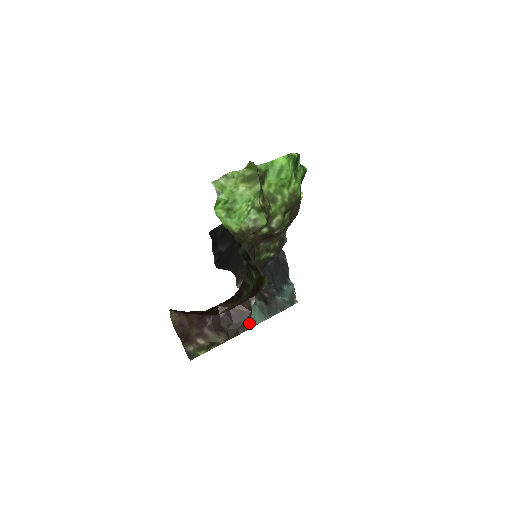
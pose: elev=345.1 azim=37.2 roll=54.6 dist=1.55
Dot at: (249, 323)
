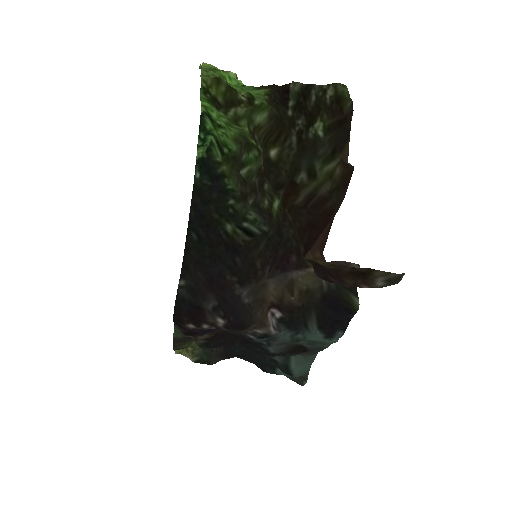
Dot at: (352, 264)
